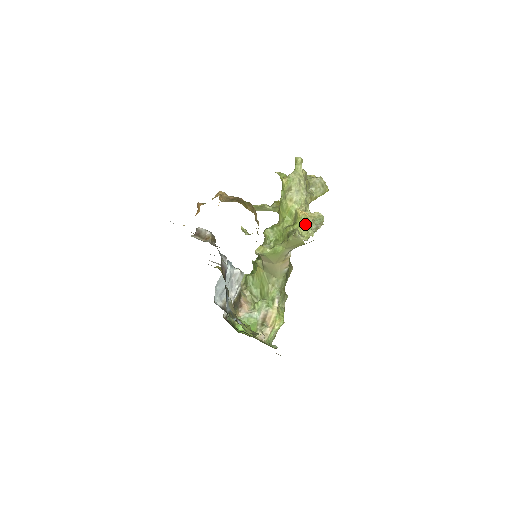
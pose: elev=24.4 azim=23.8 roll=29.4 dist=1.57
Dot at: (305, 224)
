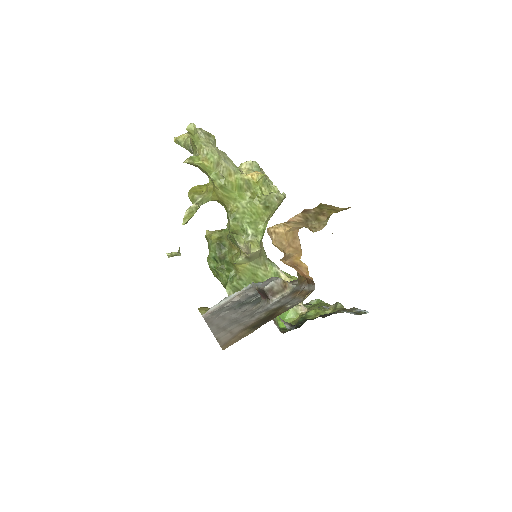
Dot at: (263, 182)
